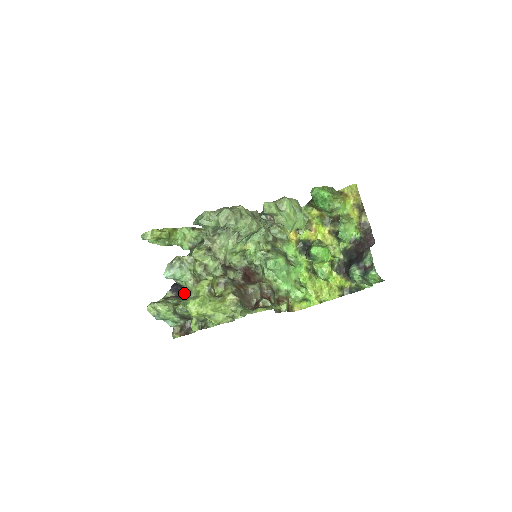
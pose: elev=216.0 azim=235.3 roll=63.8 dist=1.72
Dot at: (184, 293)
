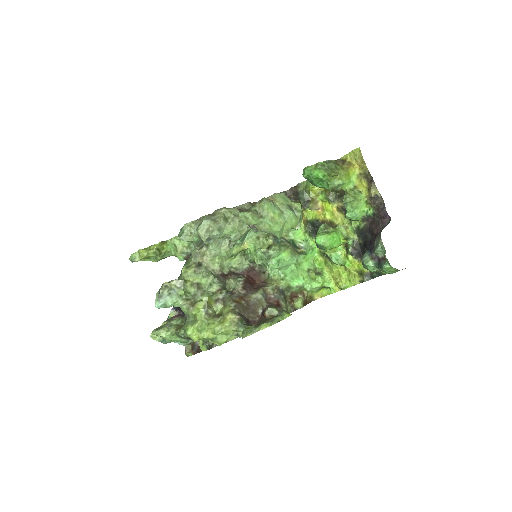
Dot at: occluded
